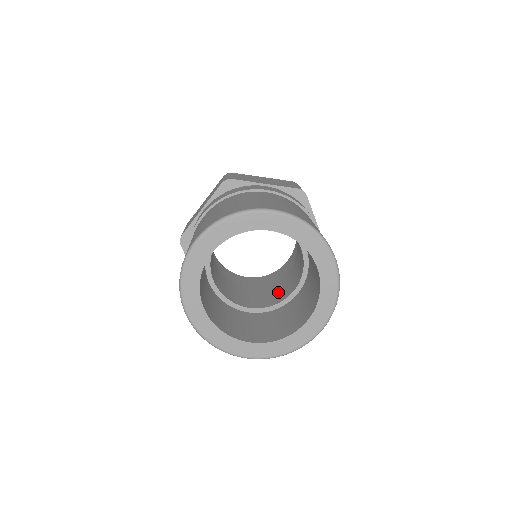
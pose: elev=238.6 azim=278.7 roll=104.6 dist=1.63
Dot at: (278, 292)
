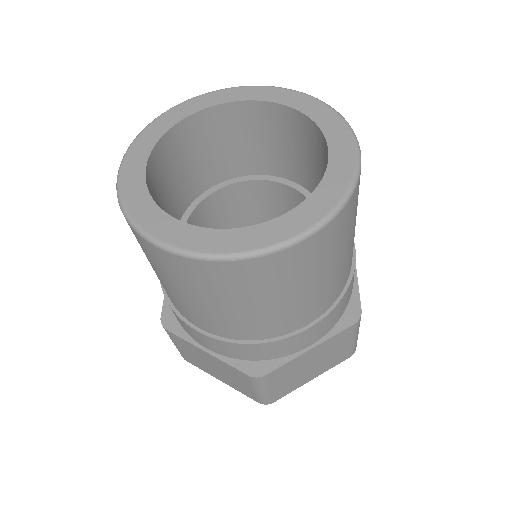
Dot at: occluded
